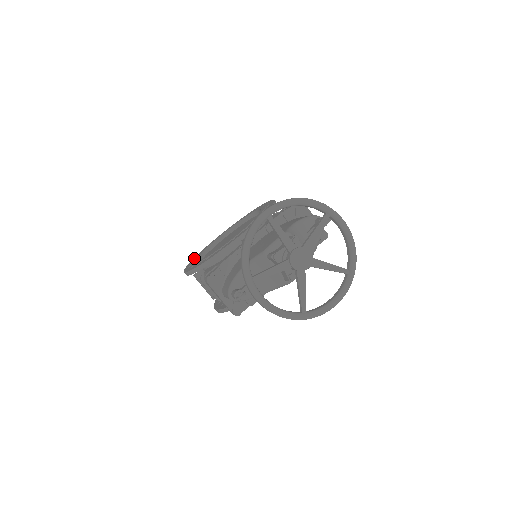
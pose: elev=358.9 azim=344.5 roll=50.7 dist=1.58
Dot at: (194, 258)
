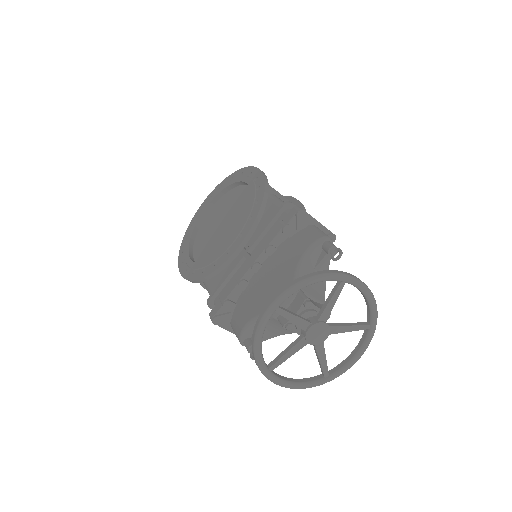
Dot at: (184, 239)
